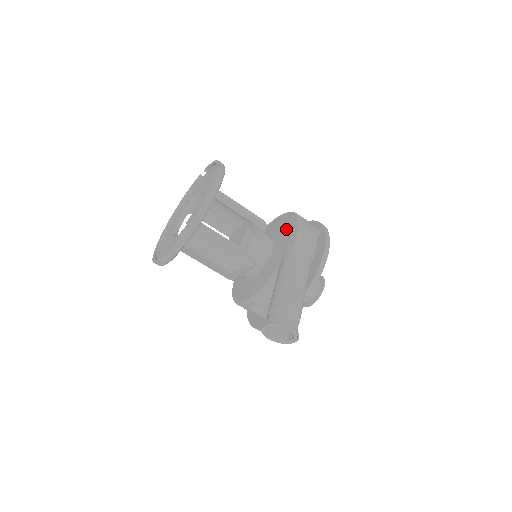
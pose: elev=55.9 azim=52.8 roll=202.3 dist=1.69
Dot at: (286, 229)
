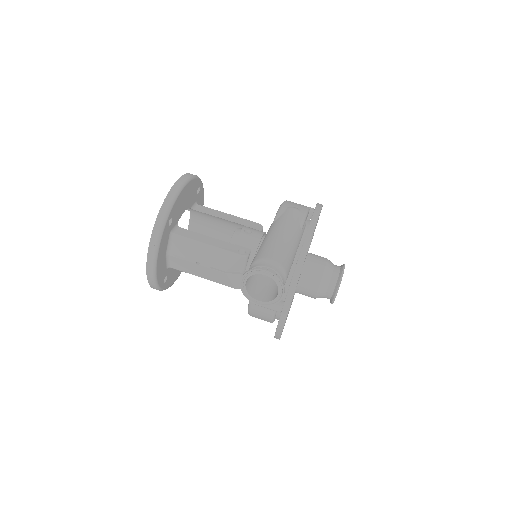
Dot at: occluded
